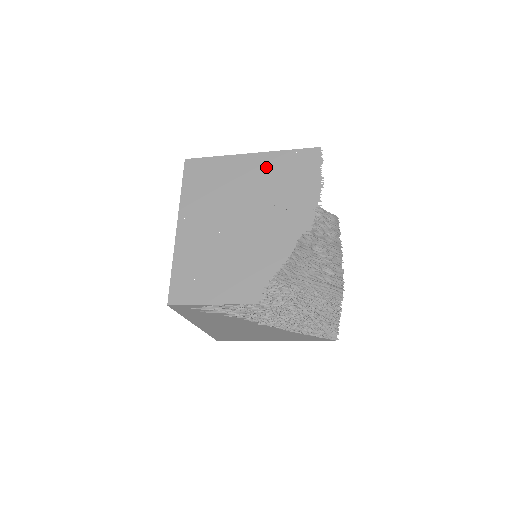
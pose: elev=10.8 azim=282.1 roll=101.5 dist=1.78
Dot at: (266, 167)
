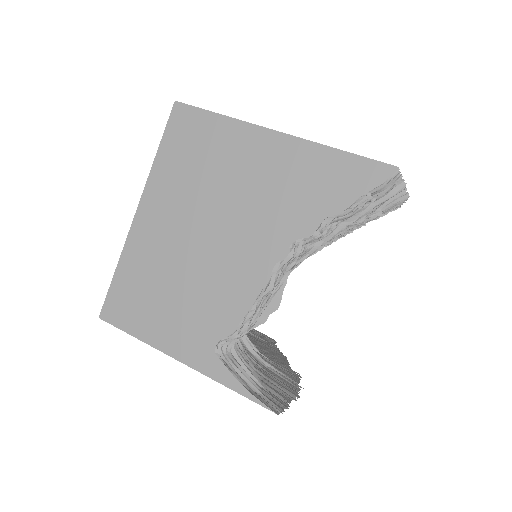
Dot at: occluded
